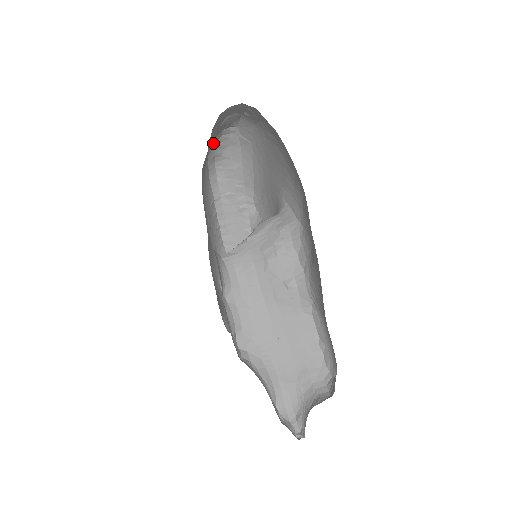
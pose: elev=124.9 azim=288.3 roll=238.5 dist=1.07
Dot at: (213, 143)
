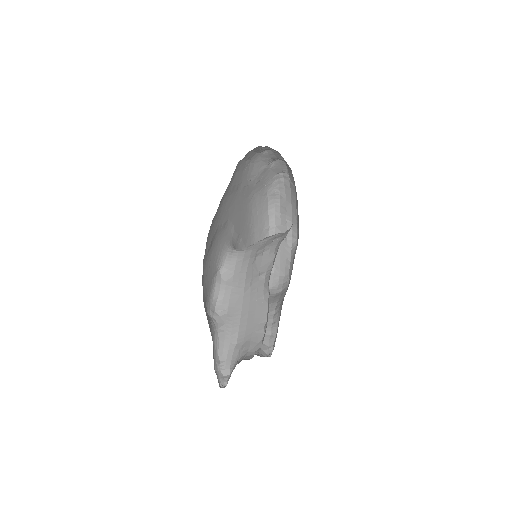
Dot at: (270, 182)
